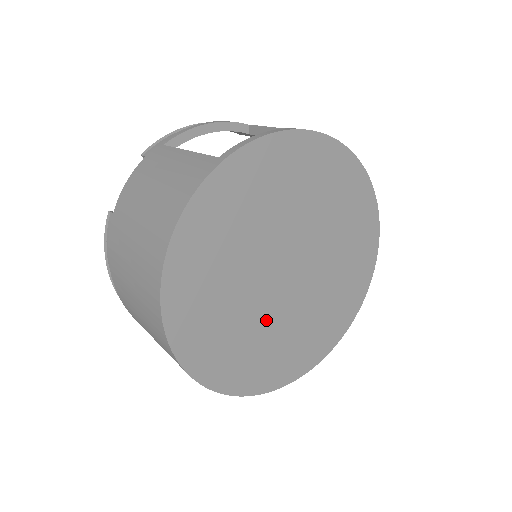
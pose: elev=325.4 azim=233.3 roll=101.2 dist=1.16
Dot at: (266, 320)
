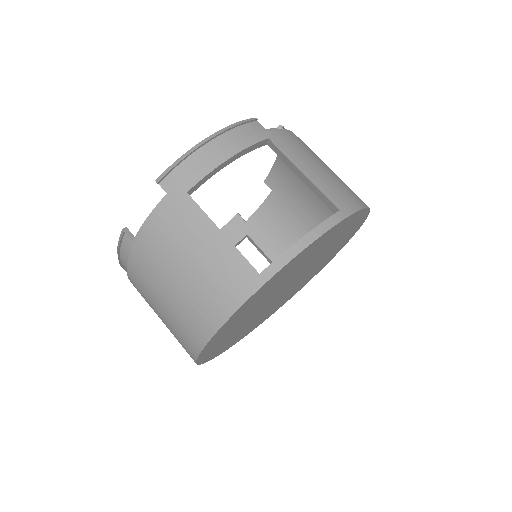
Dot at: (261, 314)
